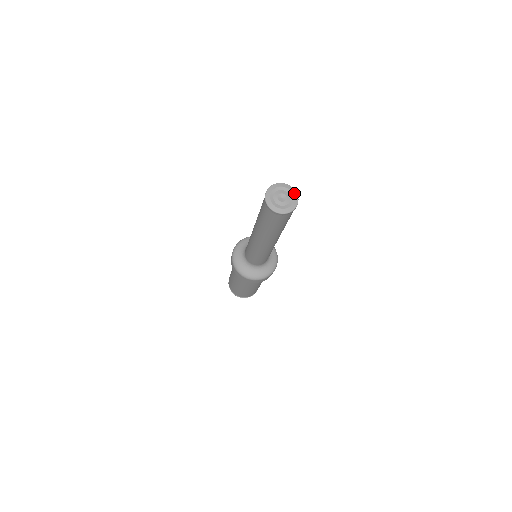
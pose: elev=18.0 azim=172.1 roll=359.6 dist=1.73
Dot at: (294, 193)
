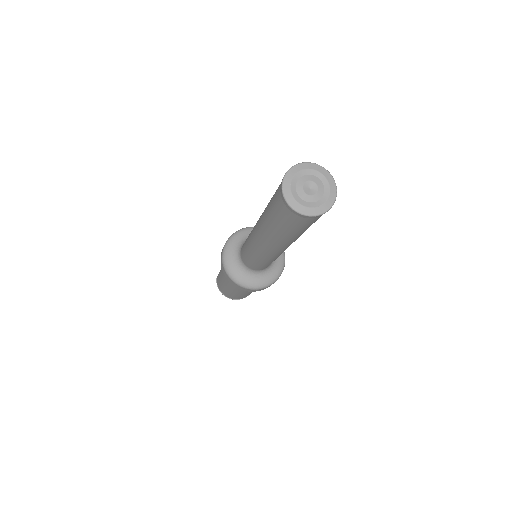
Dot at: (315, 168)
